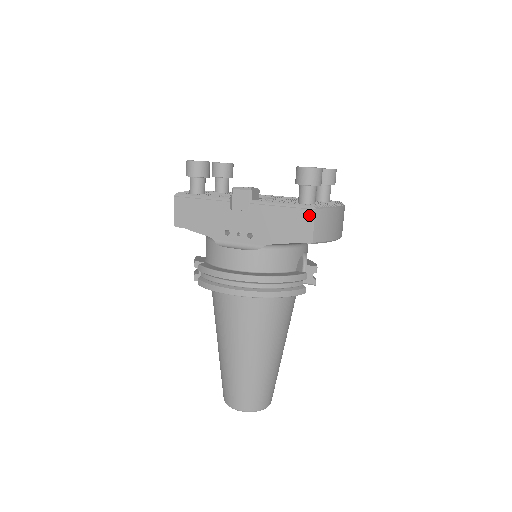
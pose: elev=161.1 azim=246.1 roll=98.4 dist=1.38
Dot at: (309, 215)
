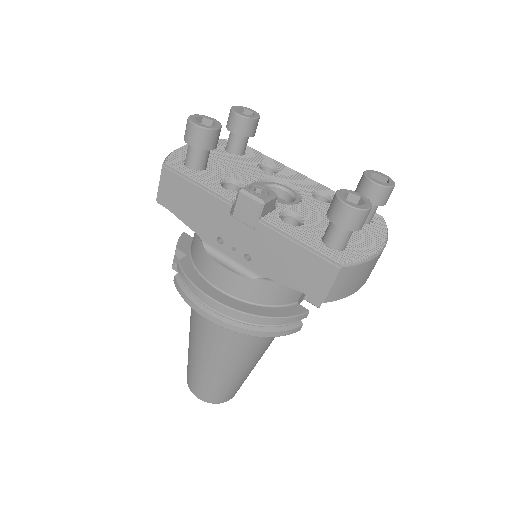
Dot at: (330, 271)
